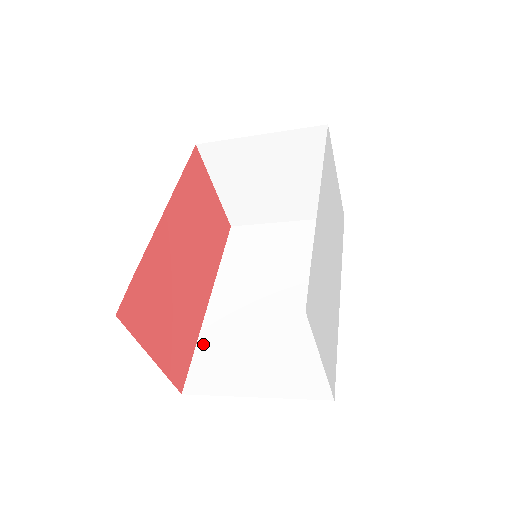
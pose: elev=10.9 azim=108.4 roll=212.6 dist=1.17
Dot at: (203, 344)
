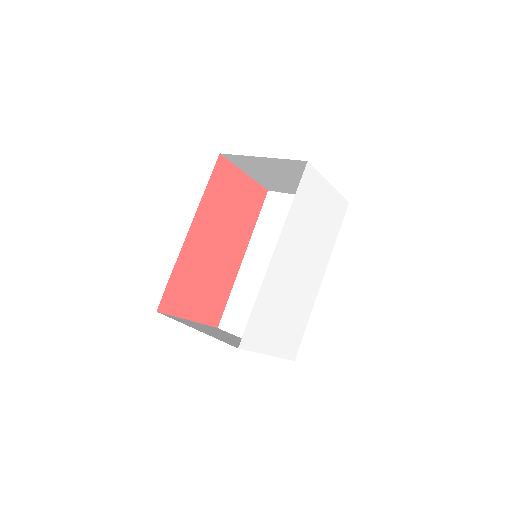
Dot at: (234, 296)
